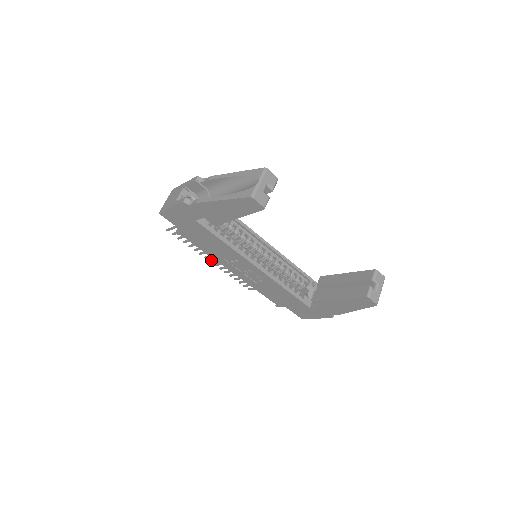
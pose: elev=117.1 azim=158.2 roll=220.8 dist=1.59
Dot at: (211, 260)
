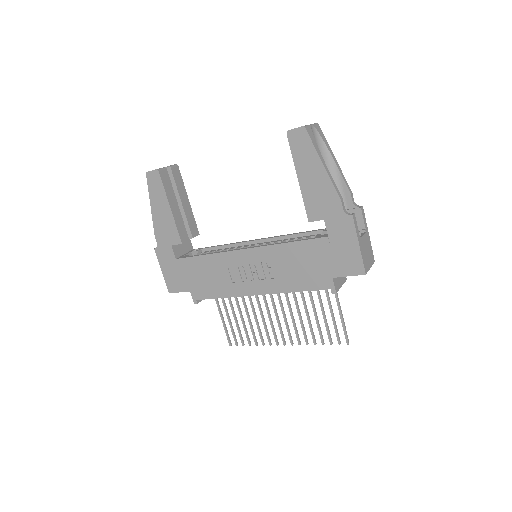
Dot at: (282, 340)
